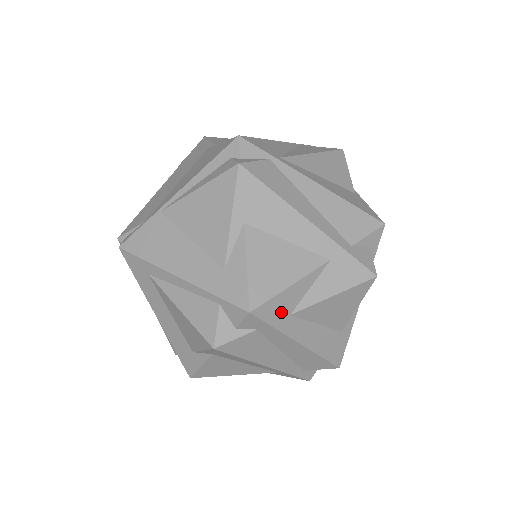
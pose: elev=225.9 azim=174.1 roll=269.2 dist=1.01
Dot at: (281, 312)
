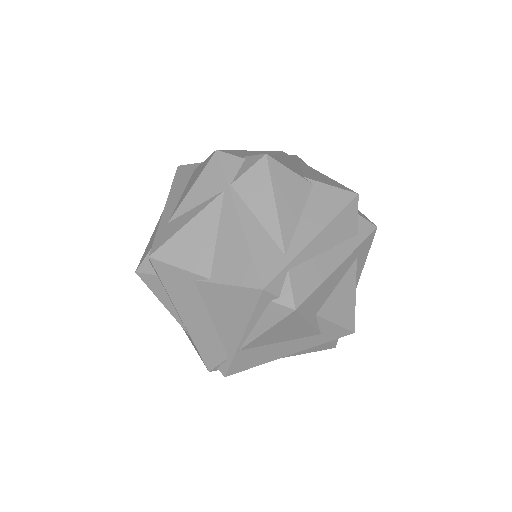
Dot at: occluded
